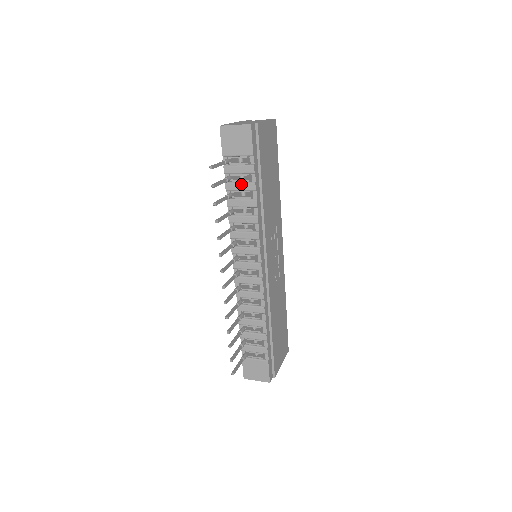
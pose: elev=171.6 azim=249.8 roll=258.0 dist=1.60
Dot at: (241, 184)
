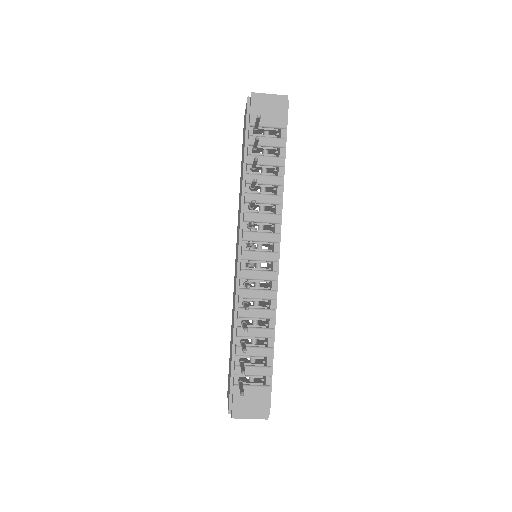
Dot at: (267, 157)
